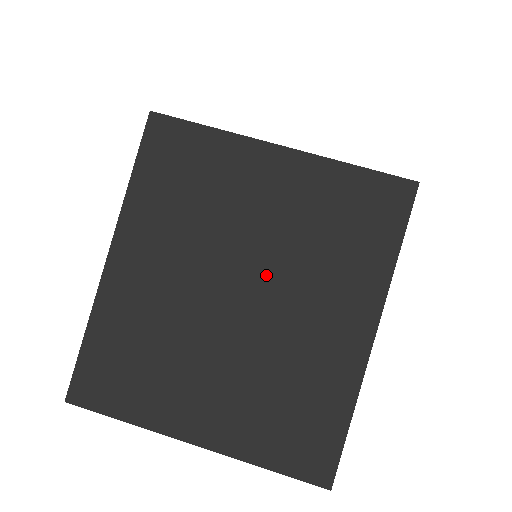
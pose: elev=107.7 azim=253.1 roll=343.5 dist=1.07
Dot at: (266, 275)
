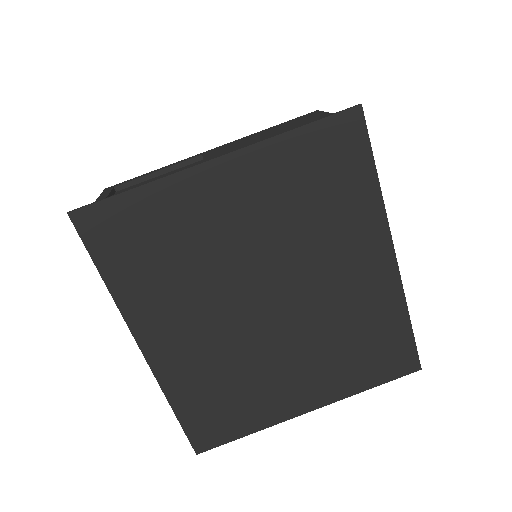
Dot at: (280, 272)
